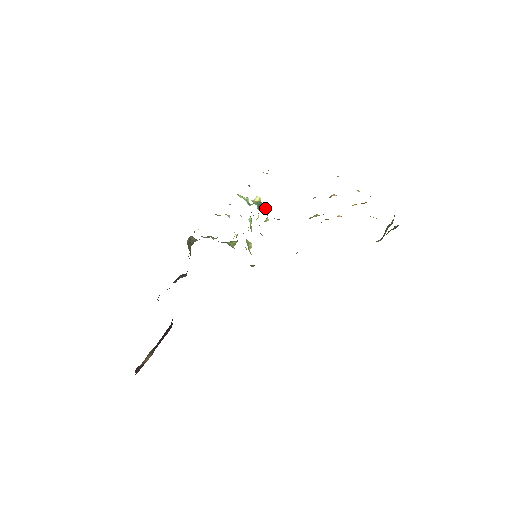
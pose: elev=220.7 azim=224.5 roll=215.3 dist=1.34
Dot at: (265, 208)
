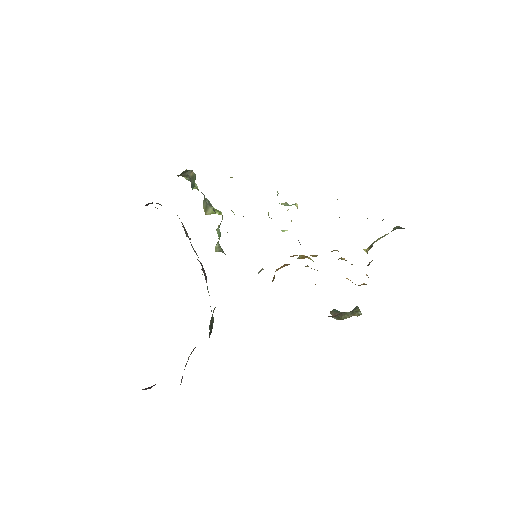
Dot at: occluded
